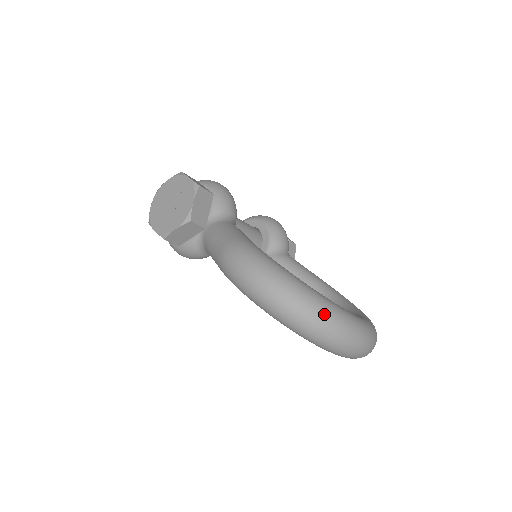
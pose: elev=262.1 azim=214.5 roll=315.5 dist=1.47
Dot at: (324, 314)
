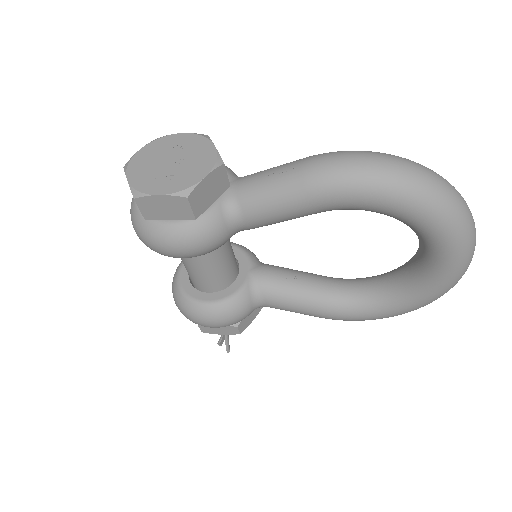
Dot at: occluded
